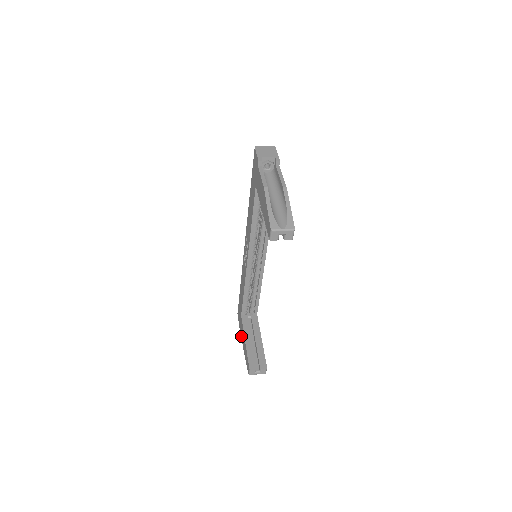
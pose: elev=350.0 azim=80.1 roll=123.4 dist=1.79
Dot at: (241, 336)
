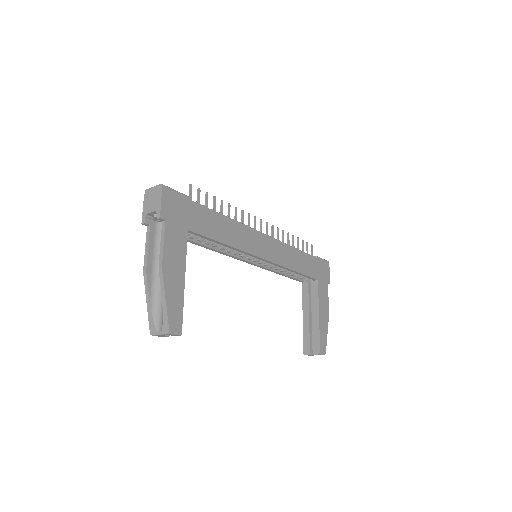
Dot at: occluded
